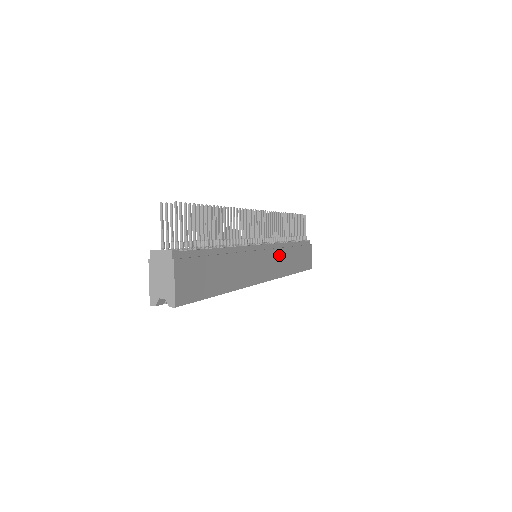
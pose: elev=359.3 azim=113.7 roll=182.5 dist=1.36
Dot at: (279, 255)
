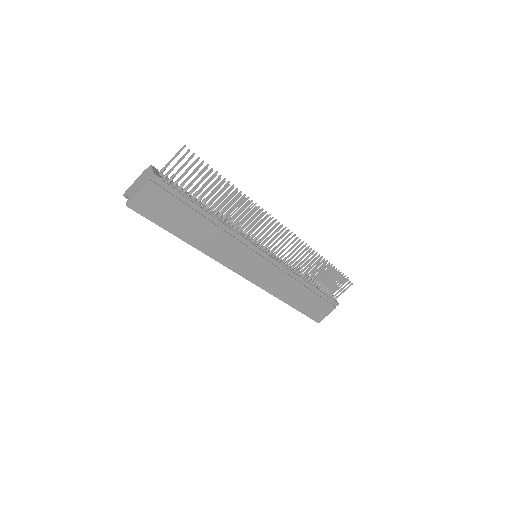
Dot at: (279, 276)
